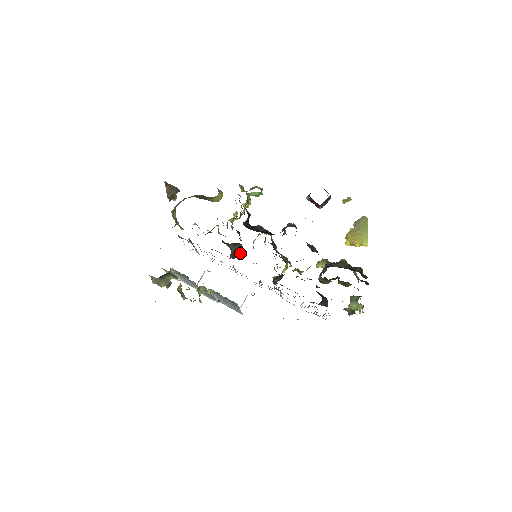
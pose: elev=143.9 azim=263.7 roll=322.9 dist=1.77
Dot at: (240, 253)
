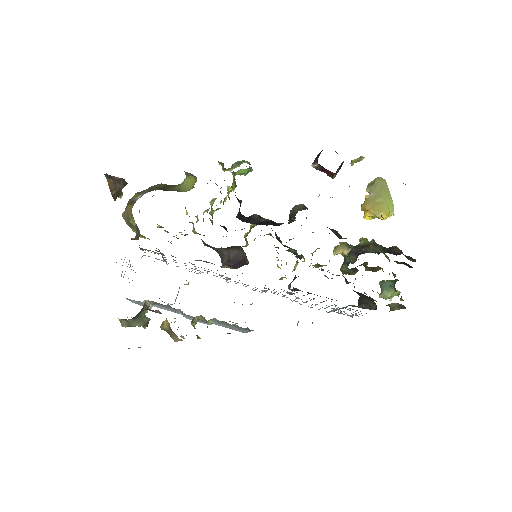
Dot at: (239, 258)
